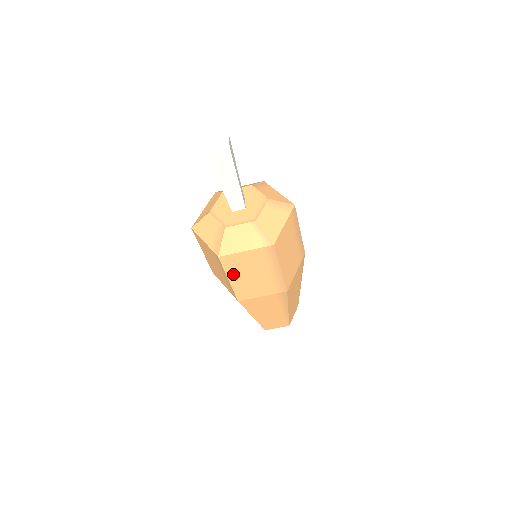
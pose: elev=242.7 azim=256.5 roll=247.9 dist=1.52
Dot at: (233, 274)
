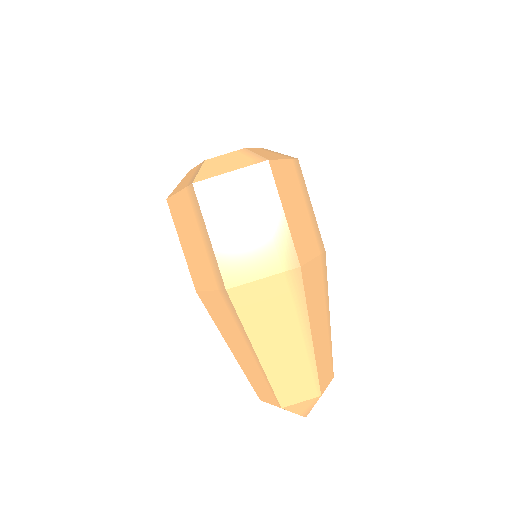
Dot at: (215, 223)
